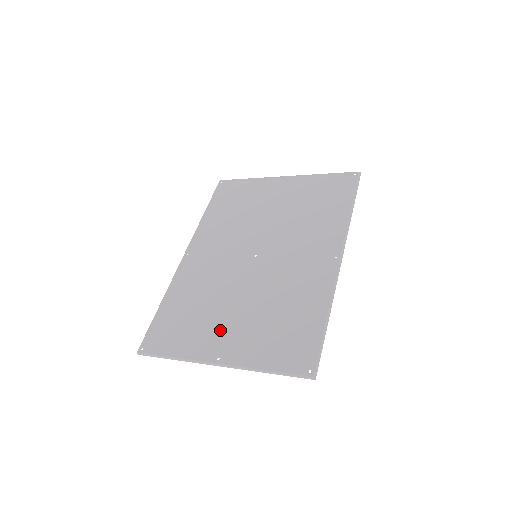
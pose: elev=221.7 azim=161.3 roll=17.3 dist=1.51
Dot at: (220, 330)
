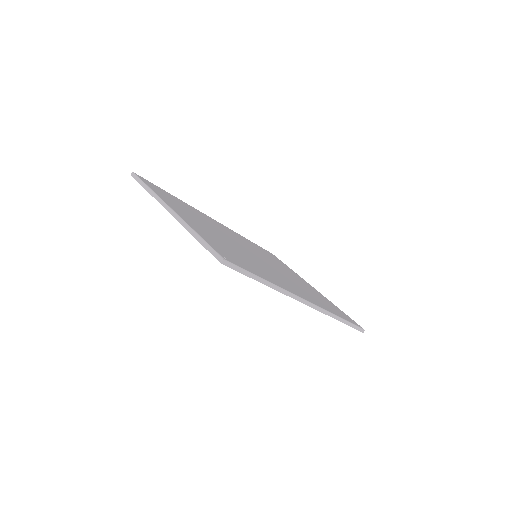
Dot at: (194, 219)
